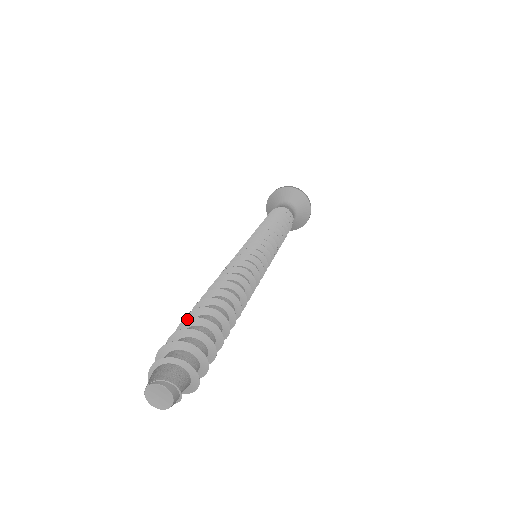
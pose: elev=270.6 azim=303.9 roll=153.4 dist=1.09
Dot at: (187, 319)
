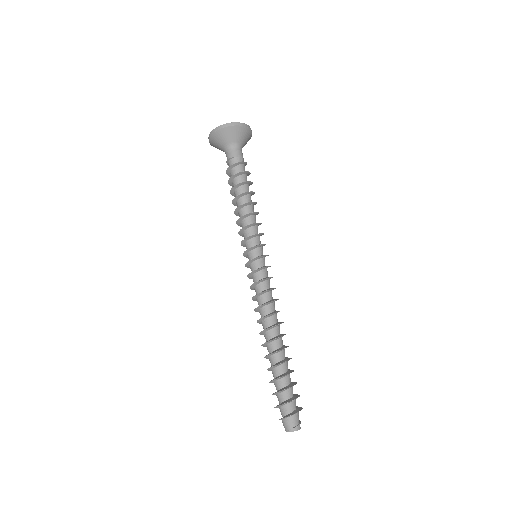
Dot at: (270, 381)
